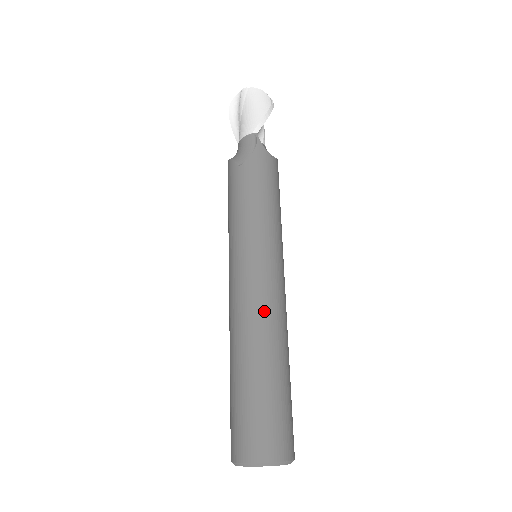
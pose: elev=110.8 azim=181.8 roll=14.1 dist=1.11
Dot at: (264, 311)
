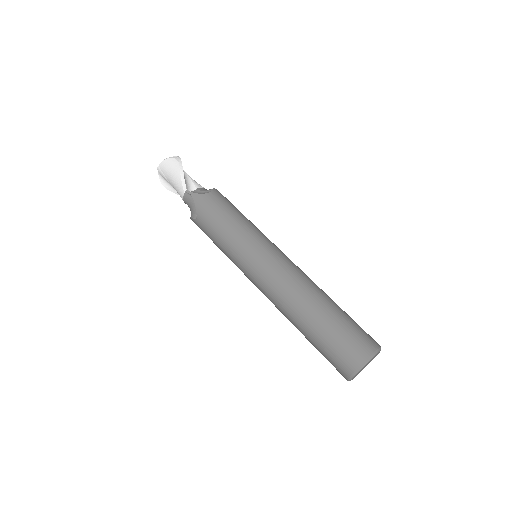
Dot at: (283, 287)
